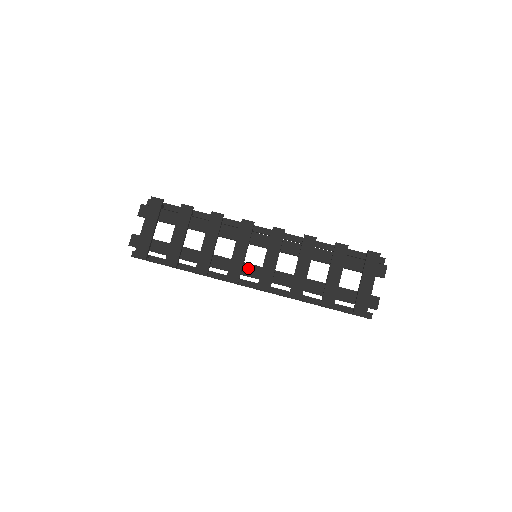
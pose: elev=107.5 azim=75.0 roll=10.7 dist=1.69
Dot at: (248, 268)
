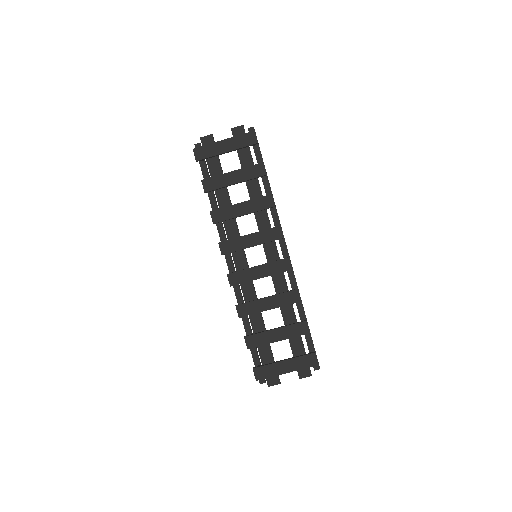
Dot at: (241, 256)
